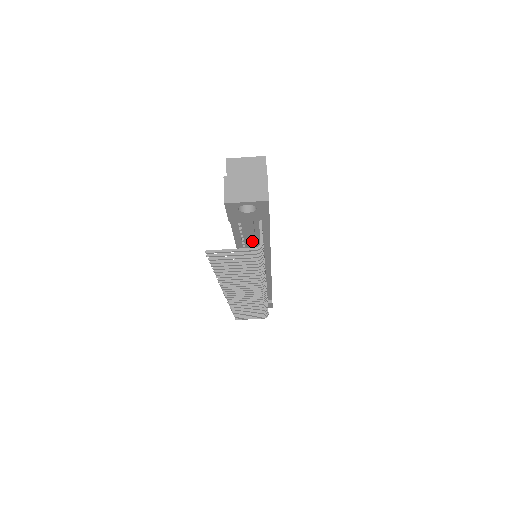
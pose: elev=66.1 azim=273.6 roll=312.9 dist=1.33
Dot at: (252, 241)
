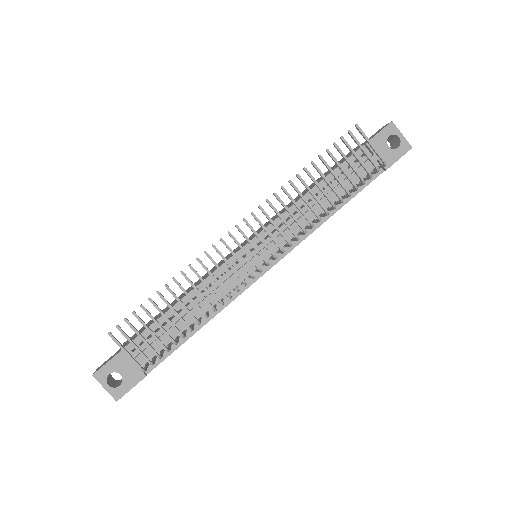
Dot at: (340, 187)
